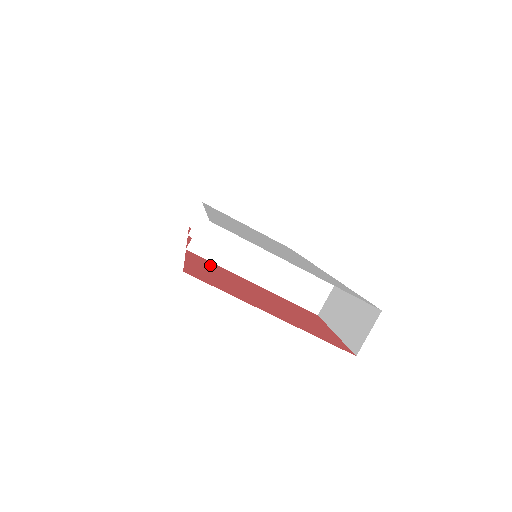
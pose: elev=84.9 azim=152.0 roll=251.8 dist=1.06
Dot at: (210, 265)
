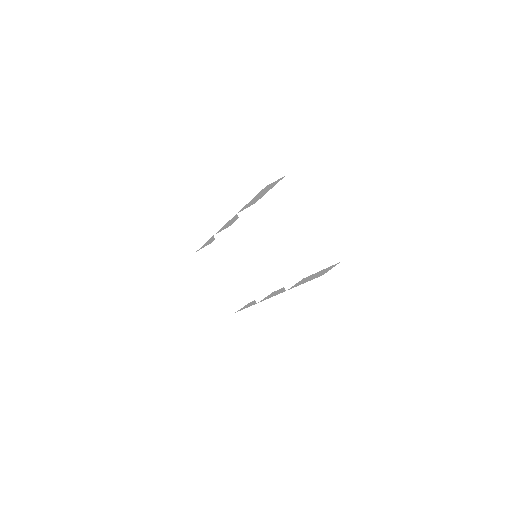
Dot at: occluded
